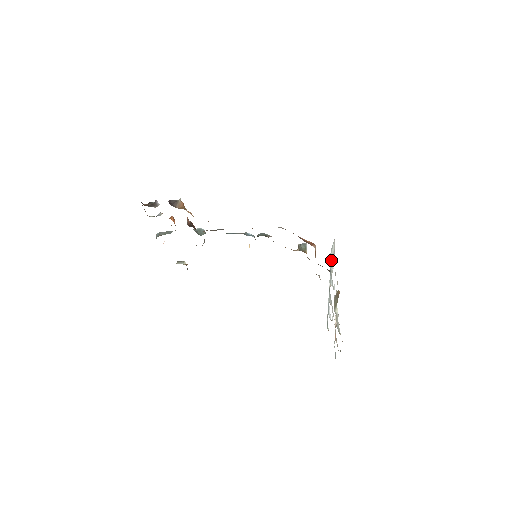
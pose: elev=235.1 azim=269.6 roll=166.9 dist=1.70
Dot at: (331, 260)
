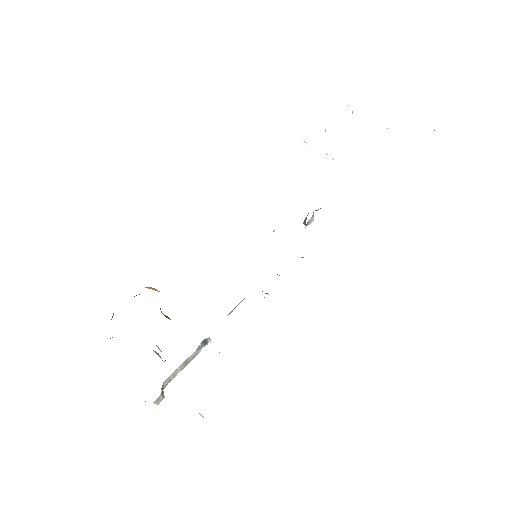
Dot at: occluded
